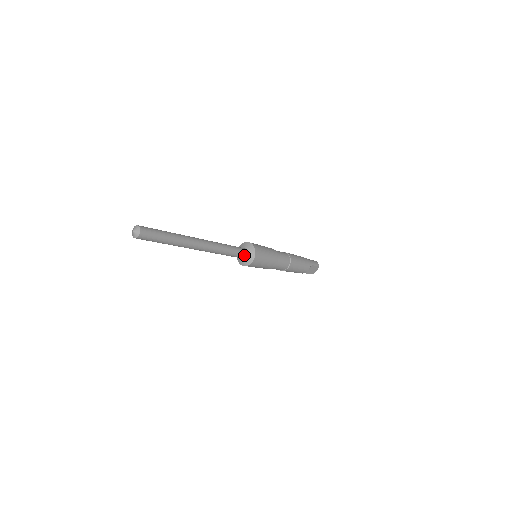
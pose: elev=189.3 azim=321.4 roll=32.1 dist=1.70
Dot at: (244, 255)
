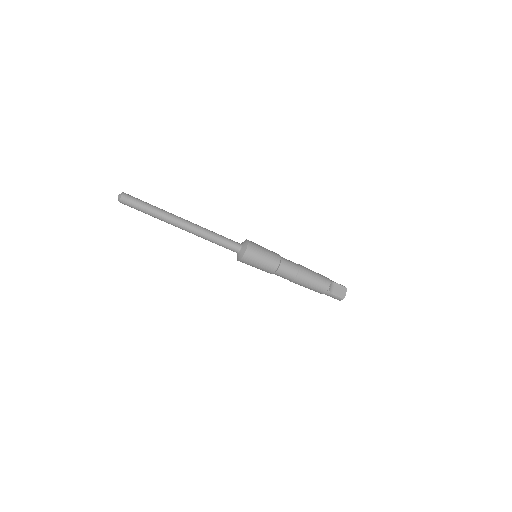
Dot at: (238, 245)
